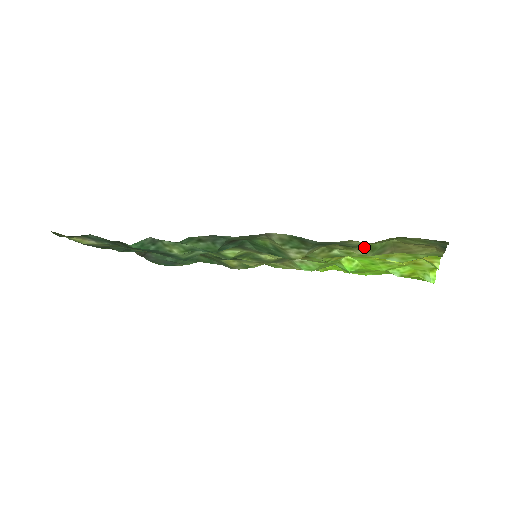
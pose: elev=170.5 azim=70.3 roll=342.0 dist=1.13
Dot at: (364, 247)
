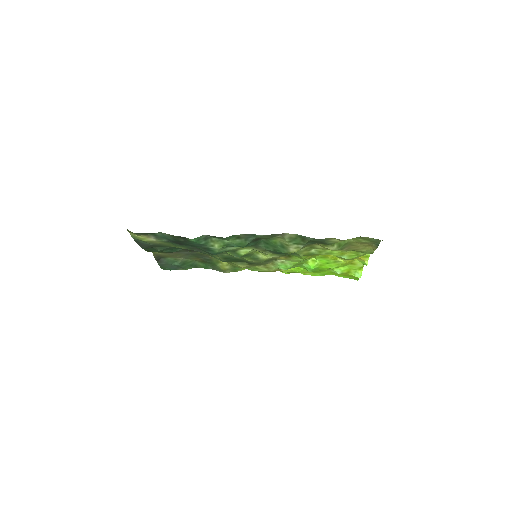
Dot at: (335, 245)
